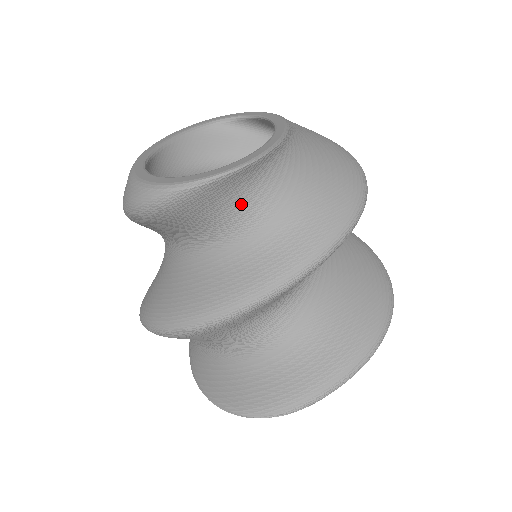
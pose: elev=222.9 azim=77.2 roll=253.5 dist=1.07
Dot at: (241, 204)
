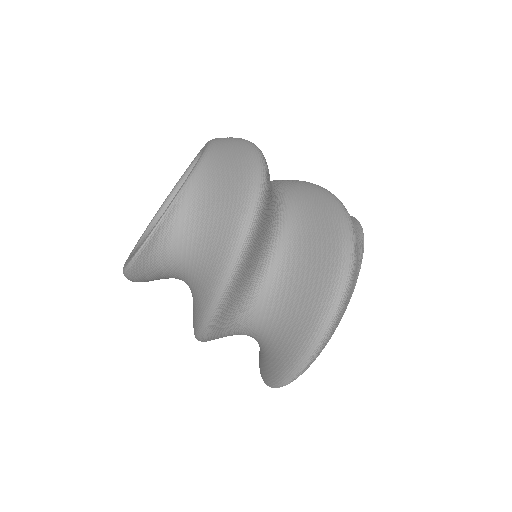
Dot at: (170, 259)
